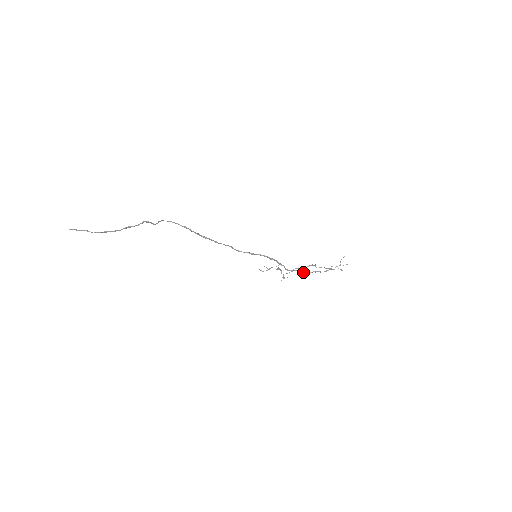
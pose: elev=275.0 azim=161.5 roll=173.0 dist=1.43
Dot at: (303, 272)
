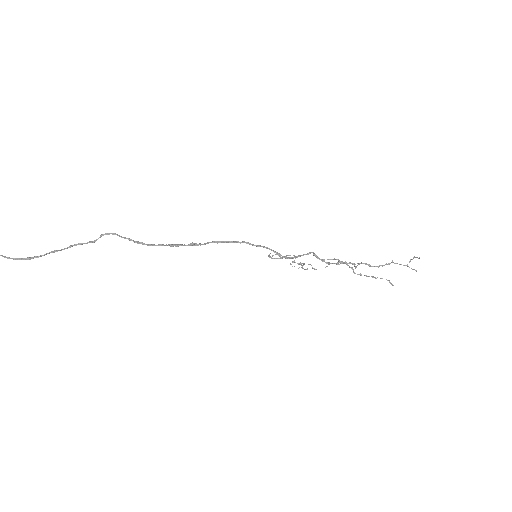
Dot at: (338, 264)
